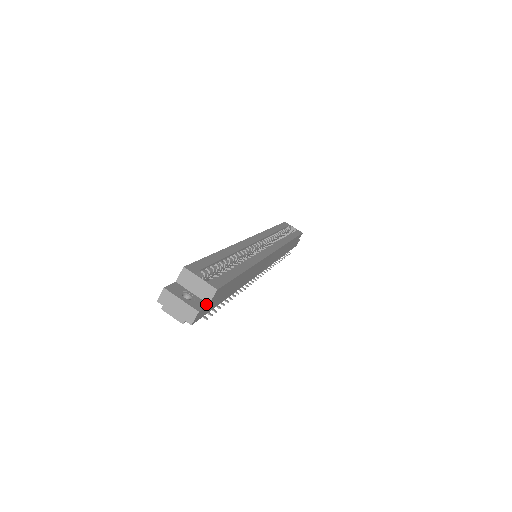
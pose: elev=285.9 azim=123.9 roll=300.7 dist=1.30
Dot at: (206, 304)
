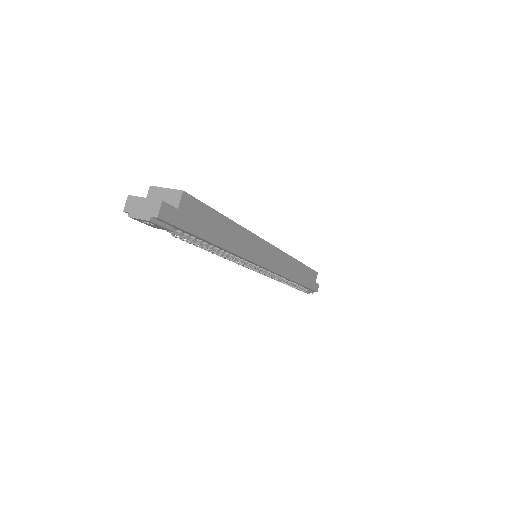
Dot at: (174, 207)
